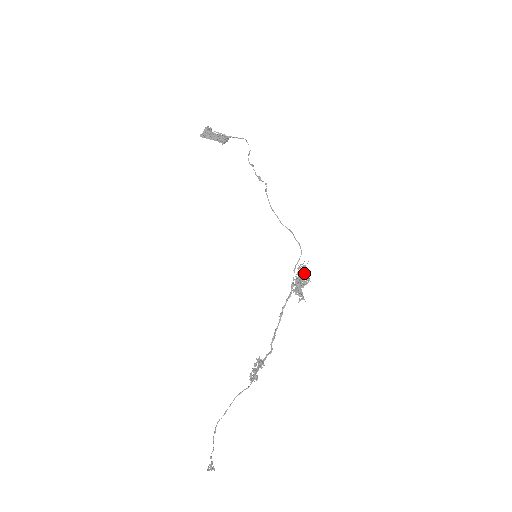
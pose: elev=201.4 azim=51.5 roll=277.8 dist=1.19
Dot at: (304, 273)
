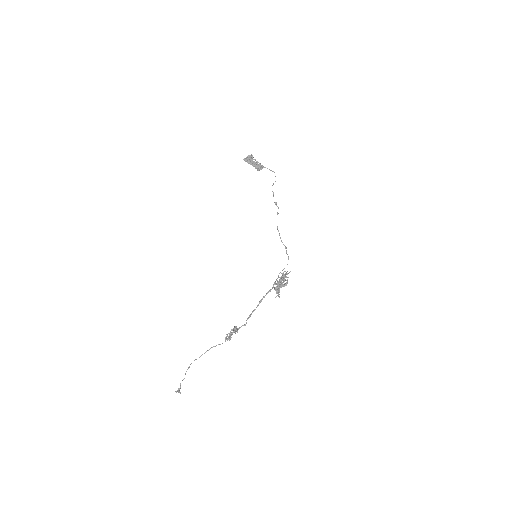
Dot at: occluded
